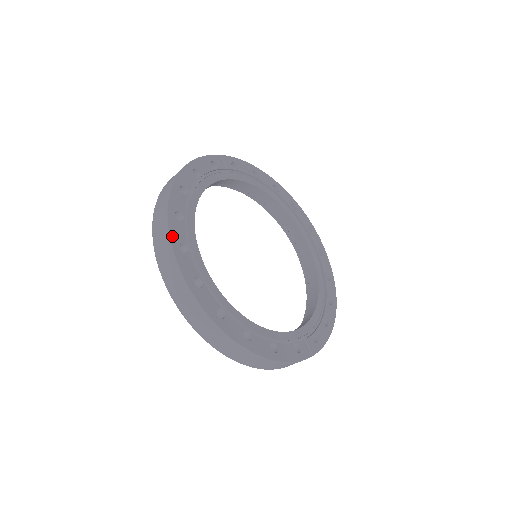
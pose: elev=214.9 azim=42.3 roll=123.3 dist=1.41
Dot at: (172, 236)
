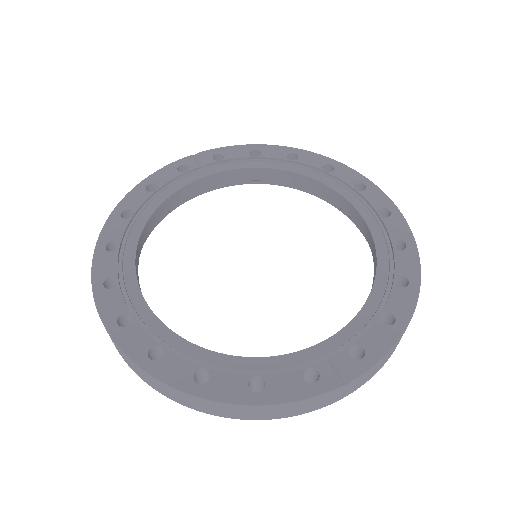
Dot at: (95, 273)
